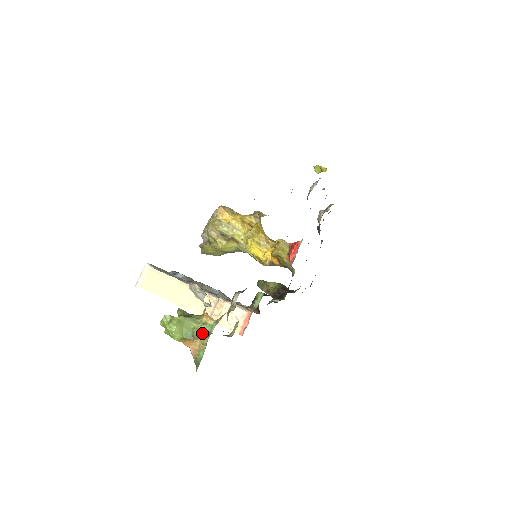
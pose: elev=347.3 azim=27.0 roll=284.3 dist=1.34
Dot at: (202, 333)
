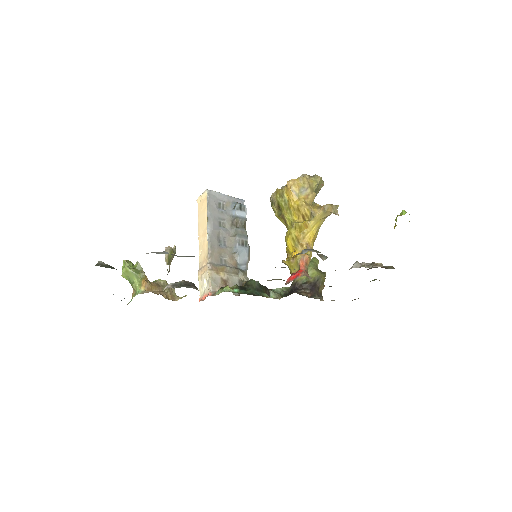
Dot at: (136, 289)
